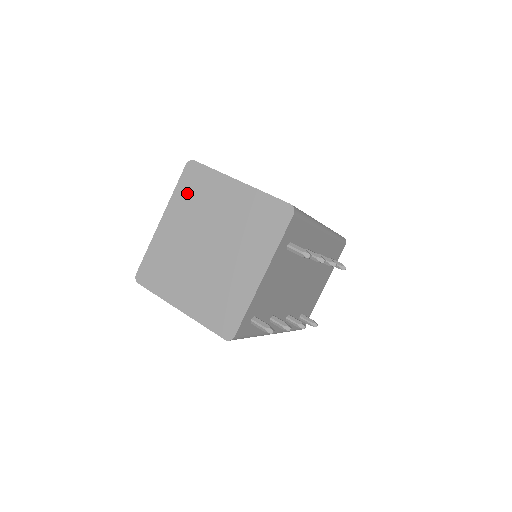
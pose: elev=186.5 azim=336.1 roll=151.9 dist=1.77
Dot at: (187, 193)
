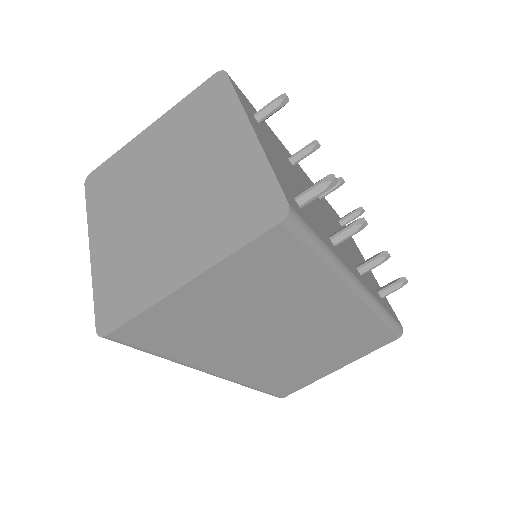
Dot at: (103, 196)
